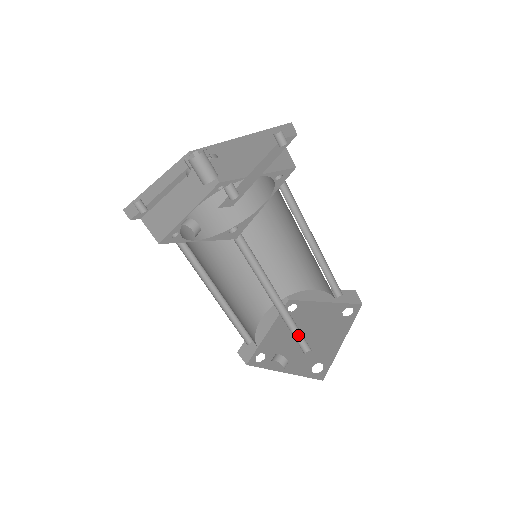
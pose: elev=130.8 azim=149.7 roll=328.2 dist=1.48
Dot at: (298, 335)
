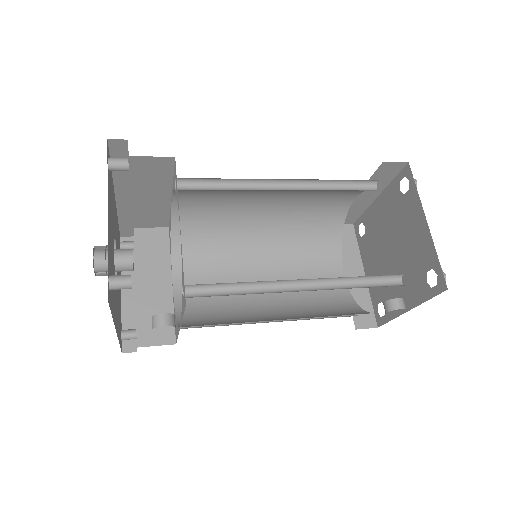
Dot at: (372, 279)
